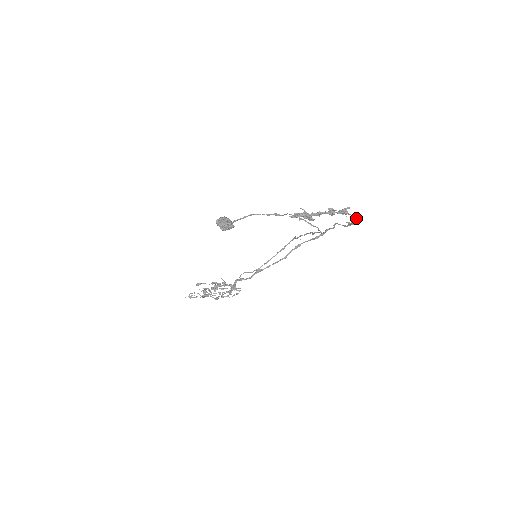
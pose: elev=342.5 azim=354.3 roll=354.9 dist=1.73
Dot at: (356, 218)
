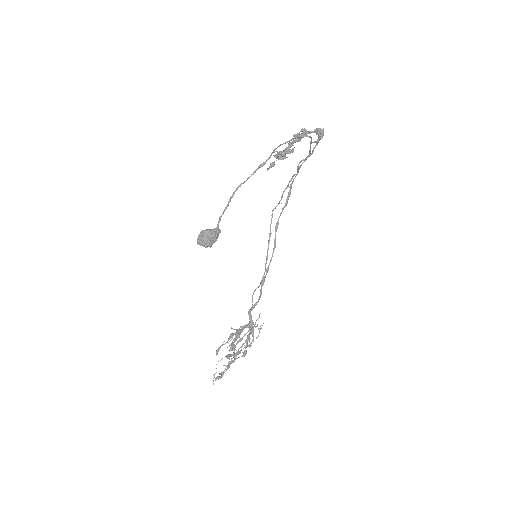
Dot at: (320, 129)
